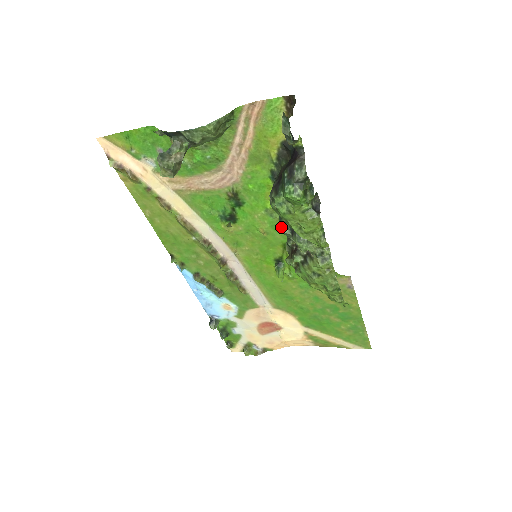
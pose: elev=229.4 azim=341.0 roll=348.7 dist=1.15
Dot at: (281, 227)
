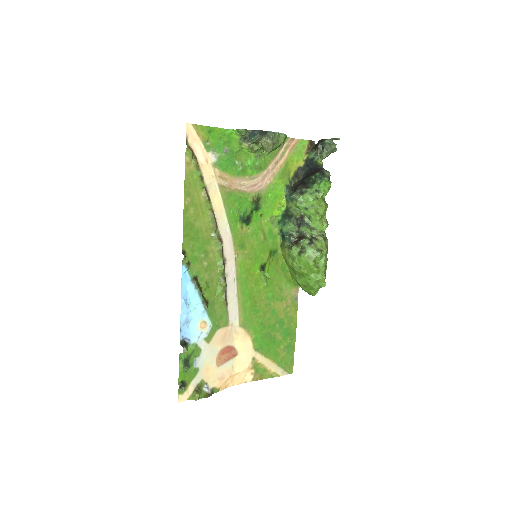
Dot at: (293, 221)
